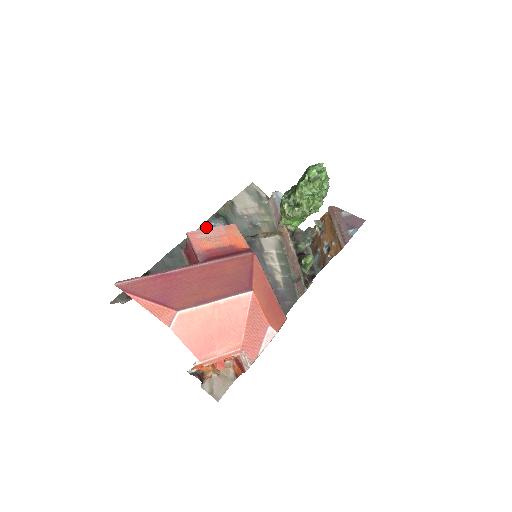
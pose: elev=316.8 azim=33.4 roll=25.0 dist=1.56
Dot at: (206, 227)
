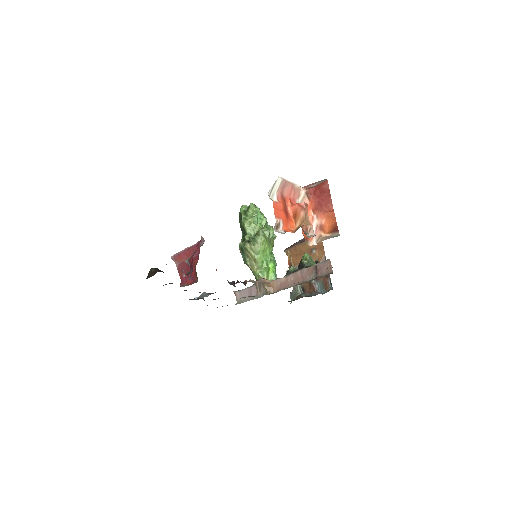
Dot at: occluded
